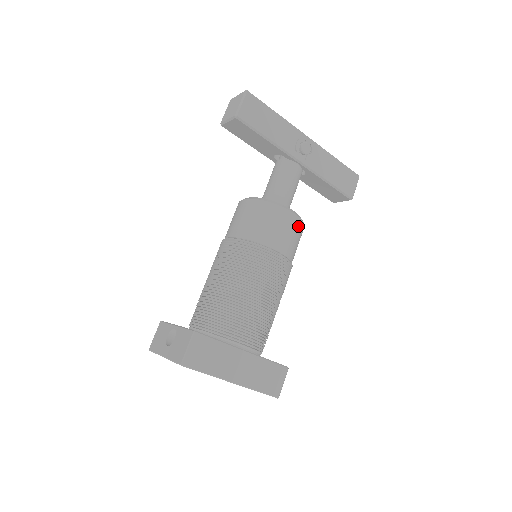
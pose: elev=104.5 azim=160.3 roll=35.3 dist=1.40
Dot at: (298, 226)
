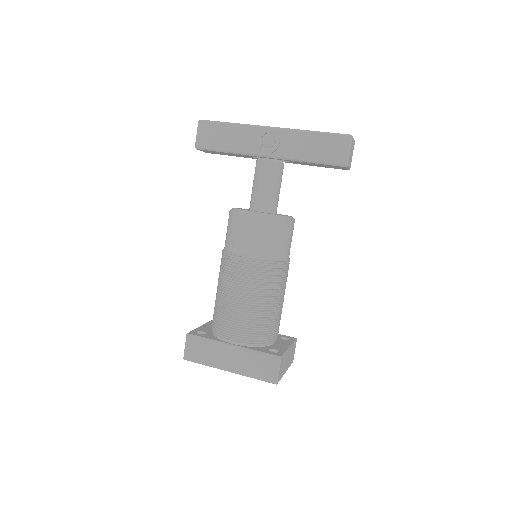
Dot at: (264, 224)
